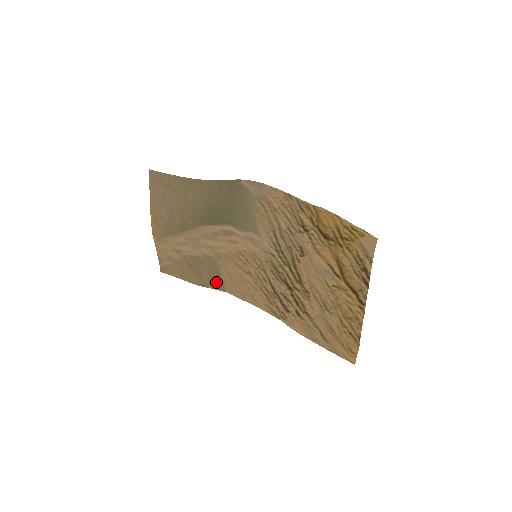
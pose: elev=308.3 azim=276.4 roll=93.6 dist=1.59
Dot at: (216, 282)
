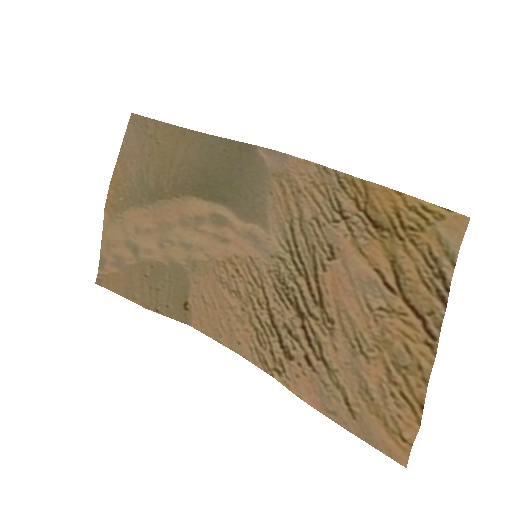
Dot at: (178, 307)
